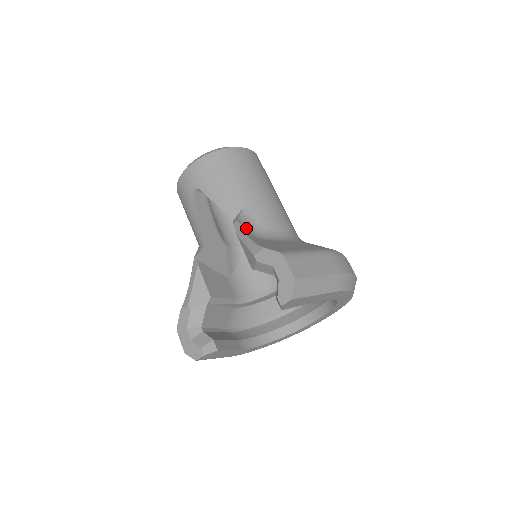
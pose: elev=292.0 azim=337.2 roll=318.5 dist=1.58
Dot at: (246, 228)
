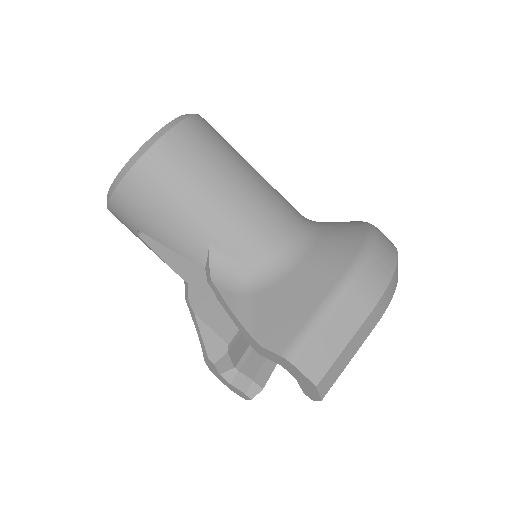
Dot at: (226, 285)
